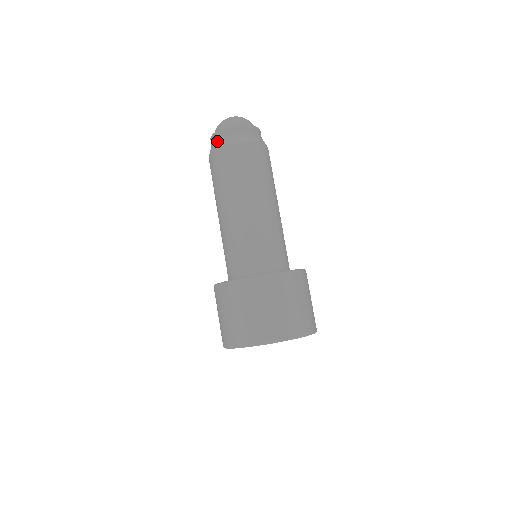
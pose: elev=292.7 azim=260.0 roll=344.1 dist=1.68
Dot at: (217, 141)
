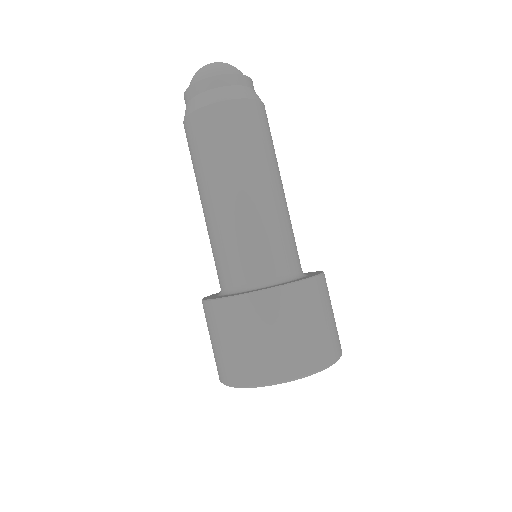
Dot at: (210, 92)
